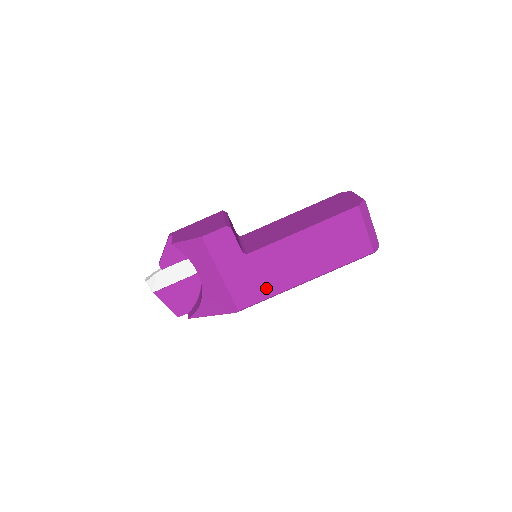
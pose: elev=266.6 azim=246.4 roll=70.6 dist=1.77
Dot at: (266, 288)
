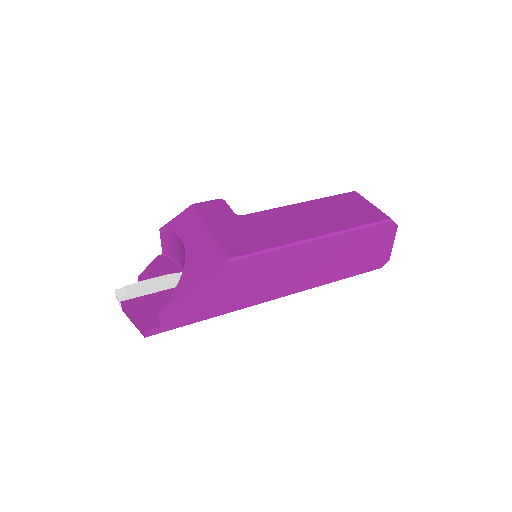
Dot at: (265, 241)
